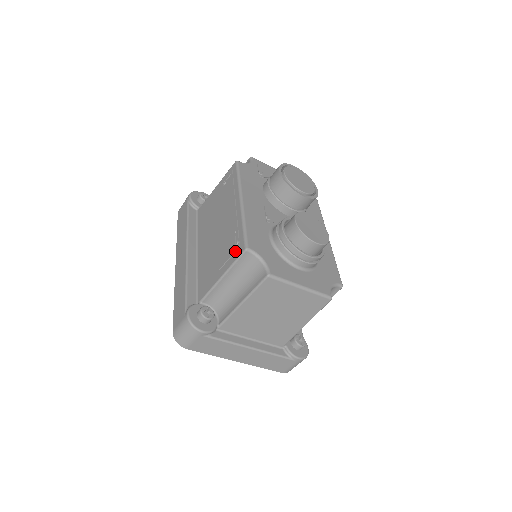
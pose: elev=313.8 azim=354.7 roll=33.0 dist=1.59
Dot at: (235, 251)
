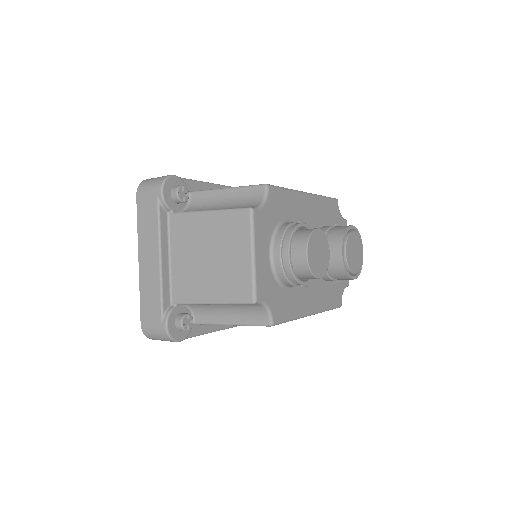
Dot at: occluded
